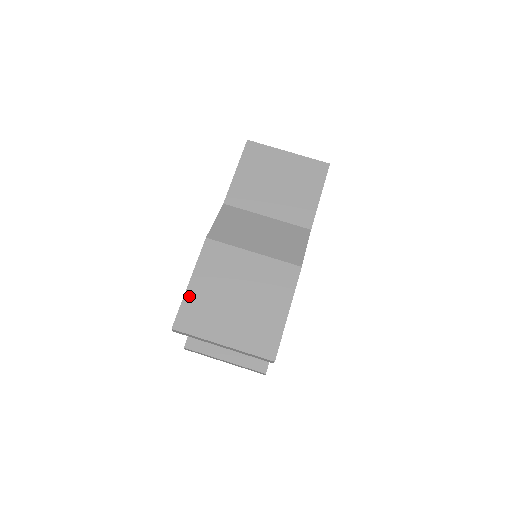
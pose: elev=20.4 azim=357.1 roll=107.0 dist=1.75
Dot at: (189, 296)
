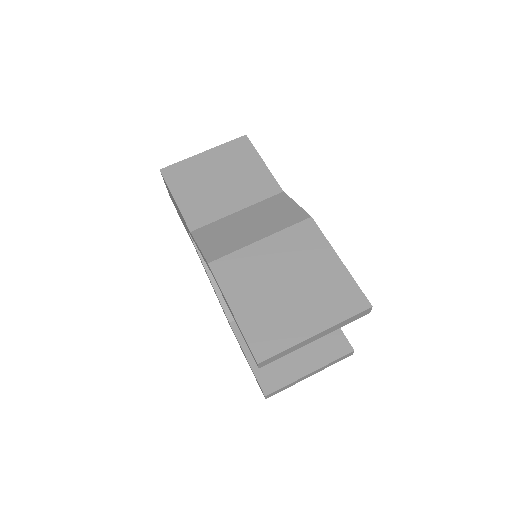
Dot at: (244, 322)
